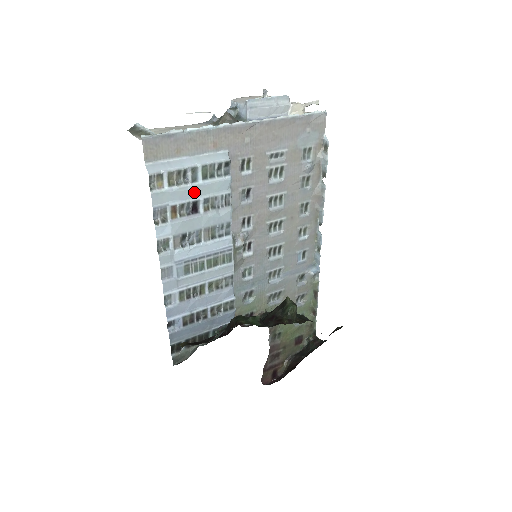
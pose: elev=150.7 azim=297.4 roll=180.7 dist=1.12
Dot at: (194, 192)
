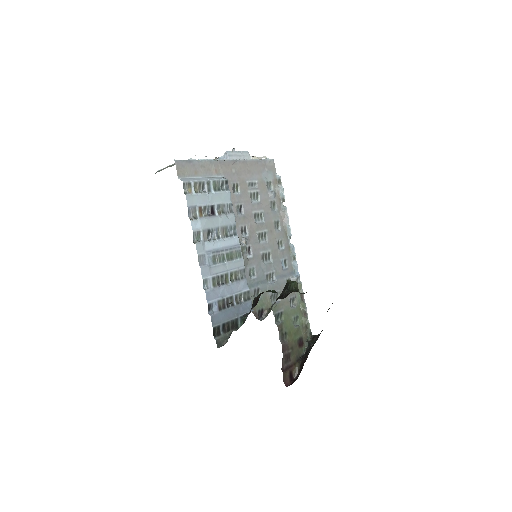
Dot at: (211, 199)
